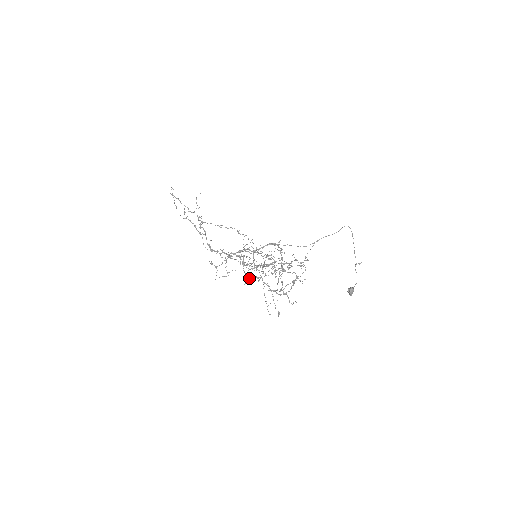
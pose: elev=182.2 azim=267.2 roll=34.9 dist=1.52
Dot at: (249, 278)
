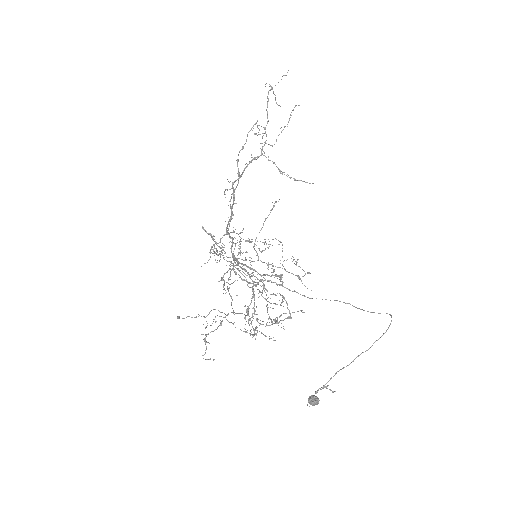
Dot at: (222, 279)
